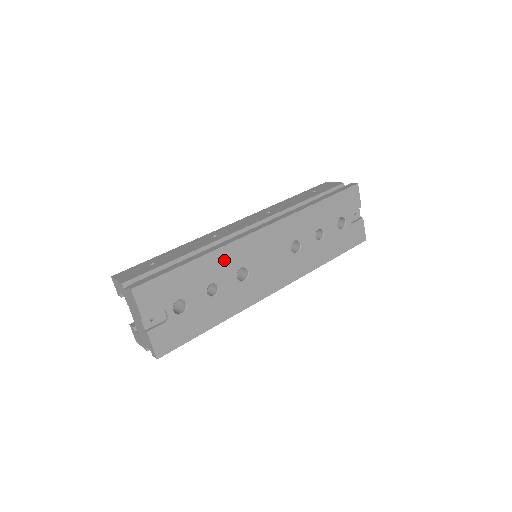
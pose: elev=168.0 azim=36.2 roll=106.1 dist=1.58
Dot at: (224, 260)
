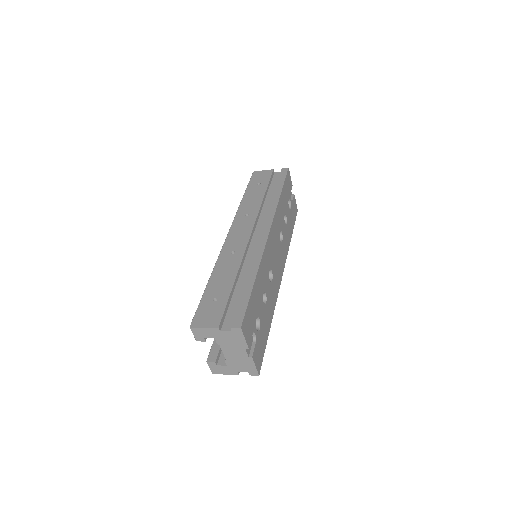
Dot at: (263, 270)
